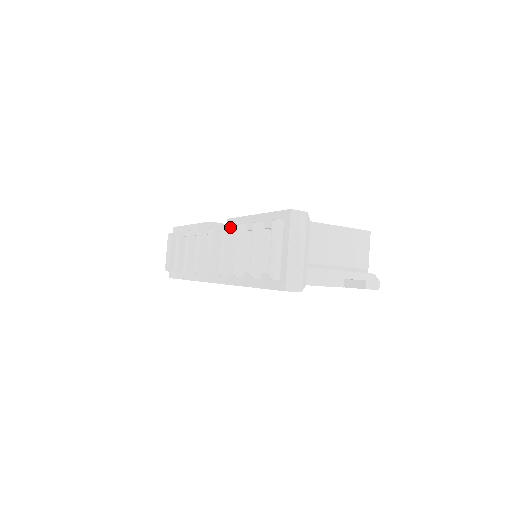
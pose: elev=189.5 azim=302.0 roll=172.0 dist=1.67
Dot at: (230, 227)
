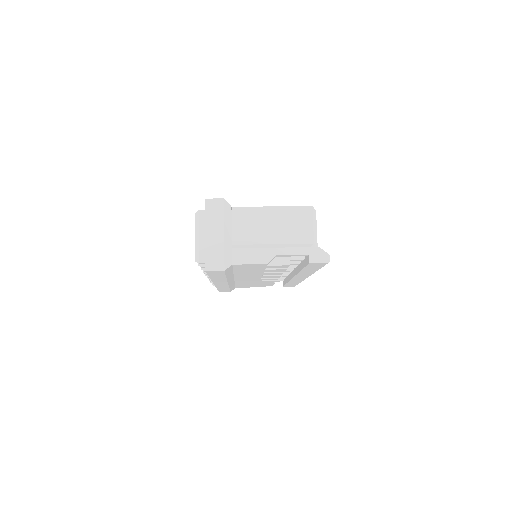
Dot at: occluded
